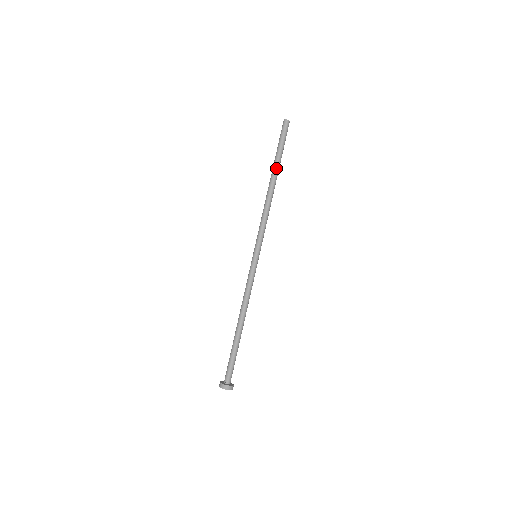
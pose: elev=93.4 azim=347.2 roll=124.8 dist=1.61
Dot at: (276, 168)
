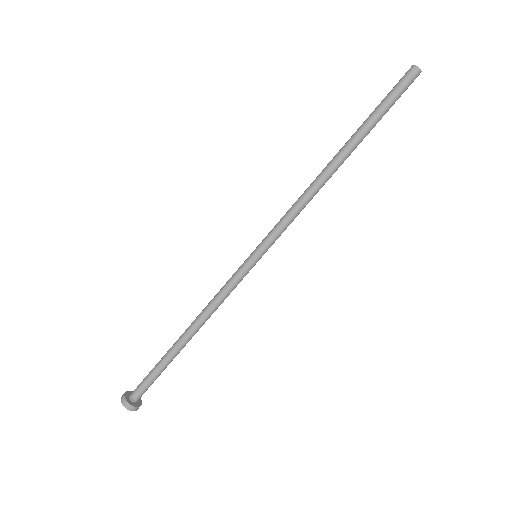
Dot at: (353, 137)
